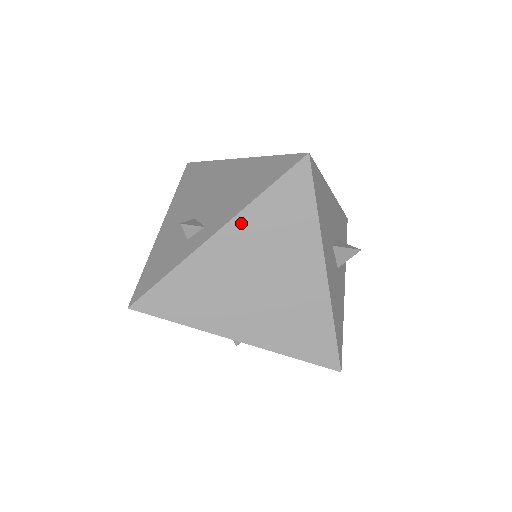
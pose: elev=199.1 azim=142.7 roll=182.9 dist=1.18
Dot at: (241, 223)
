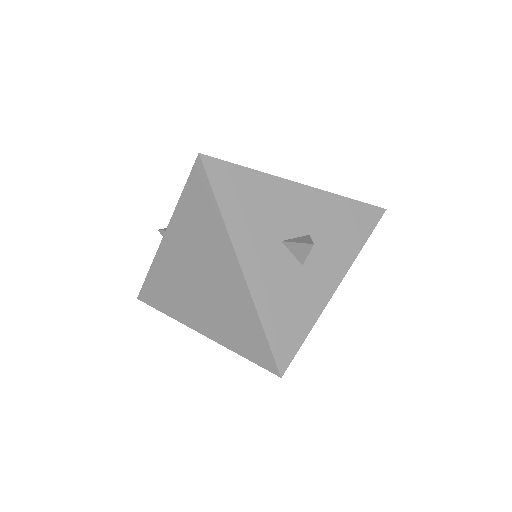
Dot at: (175, 225)
